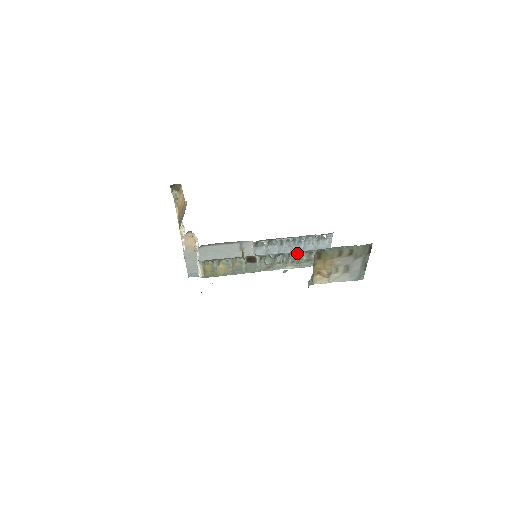
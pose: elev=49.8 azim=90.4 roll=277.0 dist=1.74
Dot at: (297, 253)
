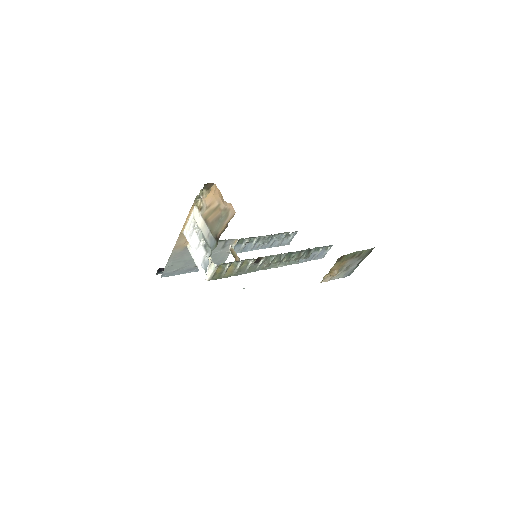
Dot at: (292, 253)
